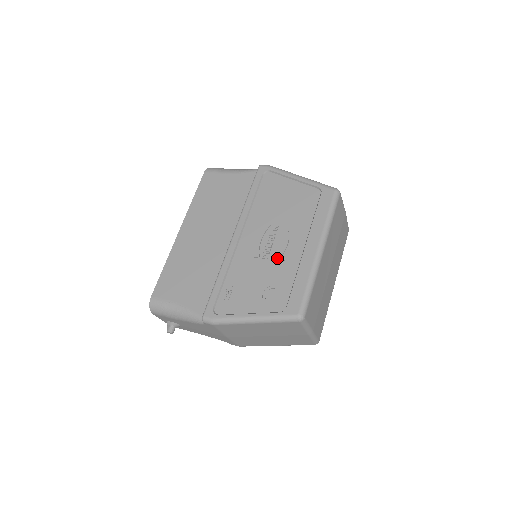
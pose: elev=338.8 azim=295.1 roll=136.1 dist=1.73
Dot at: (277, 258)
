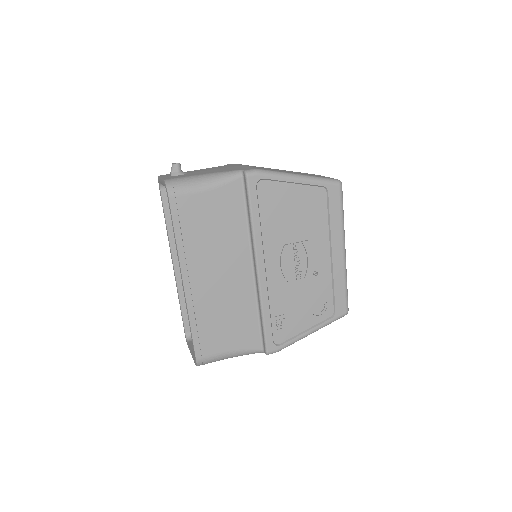
Dot at: (311, 274)
